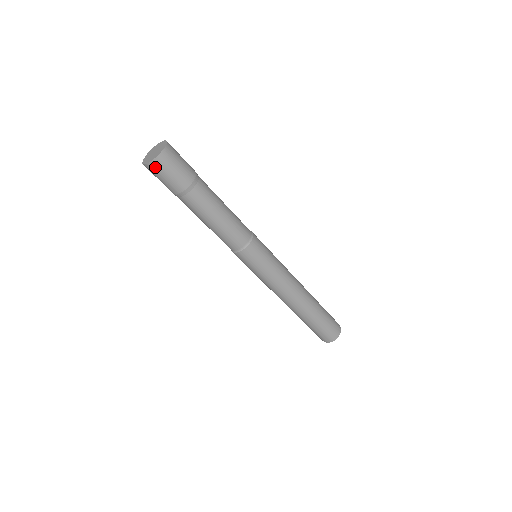
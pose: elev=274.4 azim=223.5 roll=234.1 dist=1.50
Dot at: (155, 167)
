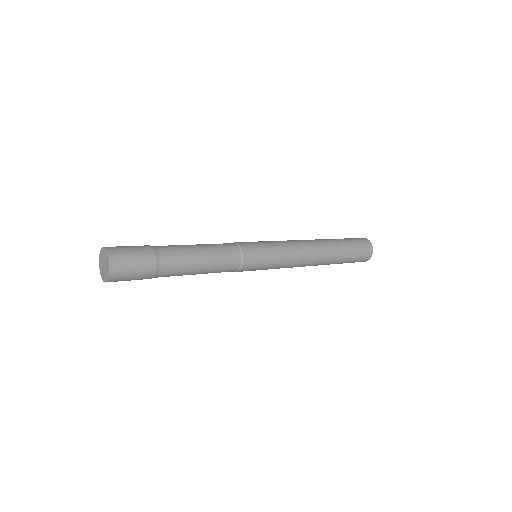
Dot at: (114, 281)
